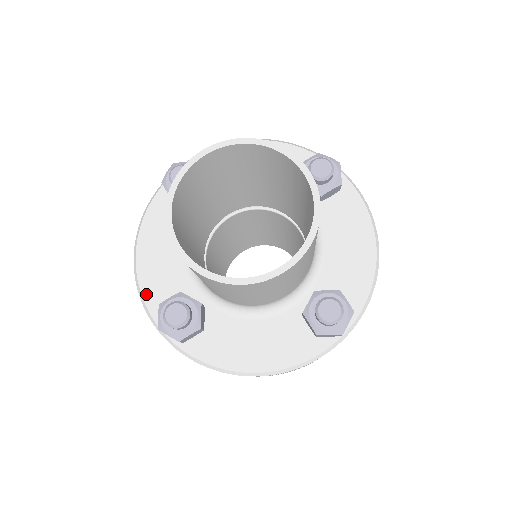
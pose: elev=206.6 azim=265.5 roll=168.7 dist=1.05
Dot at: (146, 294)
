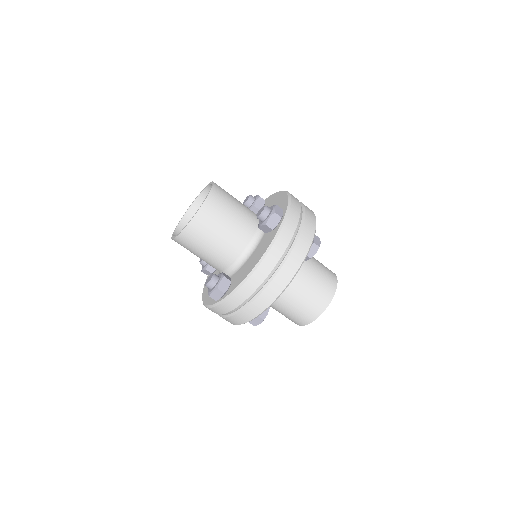
Dot at: (209, 303)
